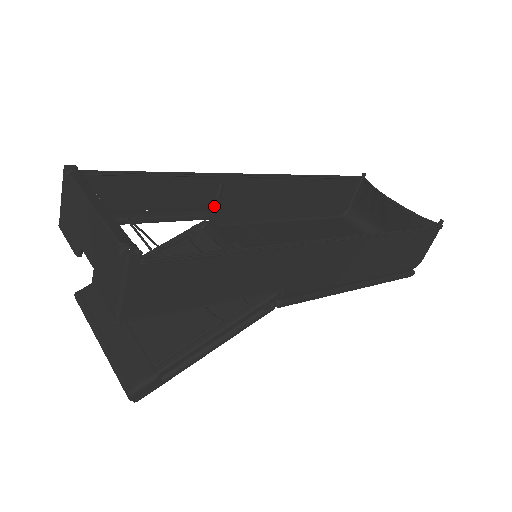
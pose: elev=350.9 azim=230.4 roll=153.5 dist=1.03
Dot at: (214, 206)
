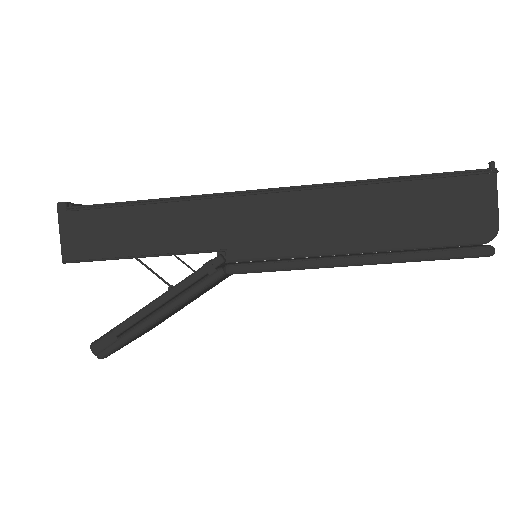
Dot at: occluded
